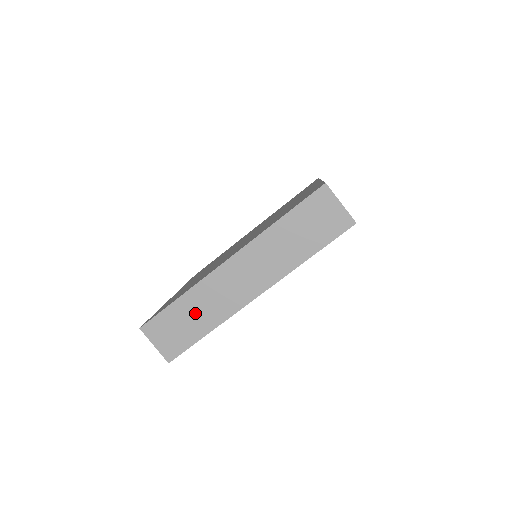
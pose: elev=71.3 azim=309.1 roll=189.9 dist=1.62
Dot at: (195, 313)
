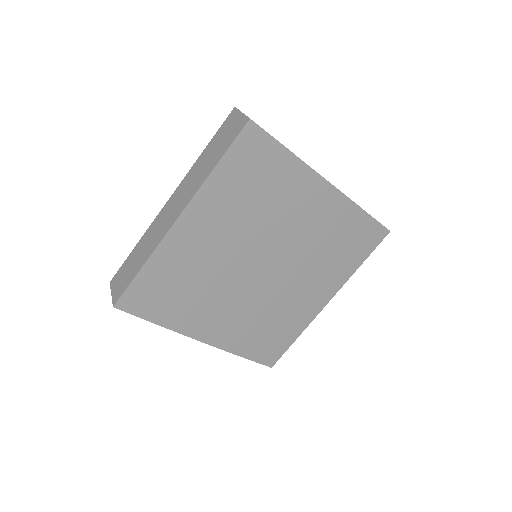
Dot at: (140, 253)
